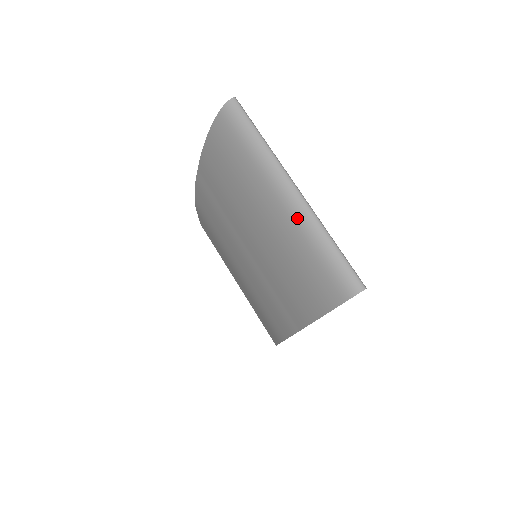
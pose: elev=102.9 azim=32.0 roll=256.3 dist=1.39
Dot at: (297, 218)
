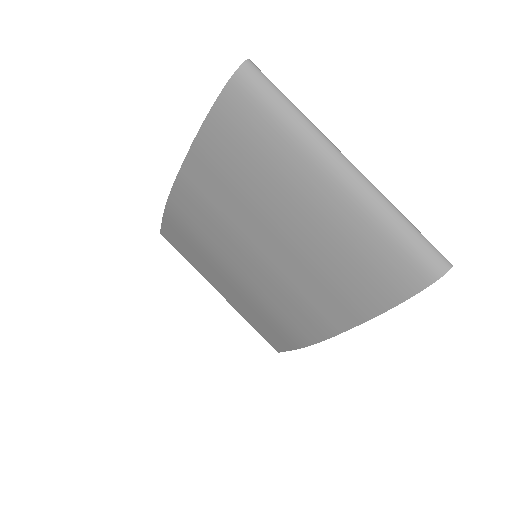
Dot at: (358, 198)
